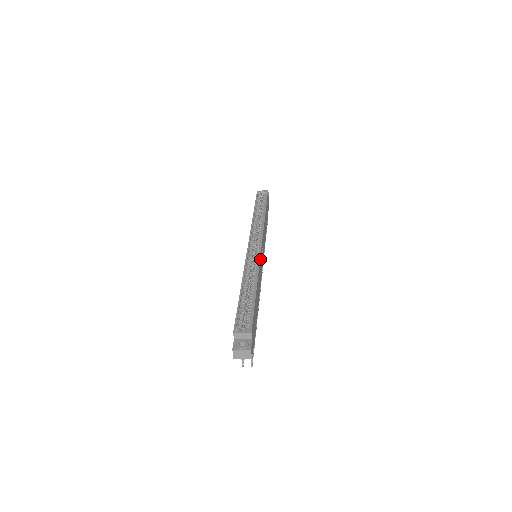
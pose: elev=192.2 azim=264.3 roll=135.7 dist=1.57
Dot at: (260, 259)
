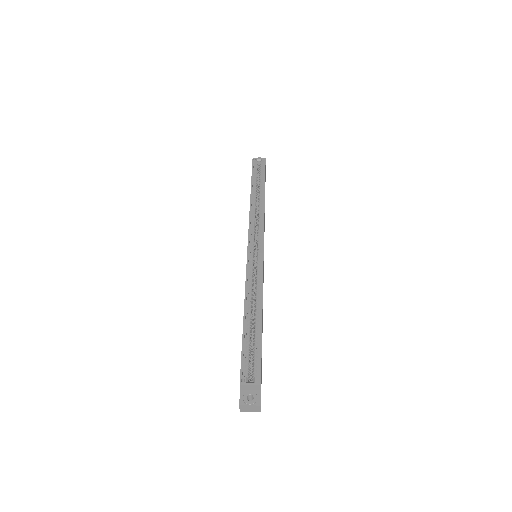
Dot at: occluded
